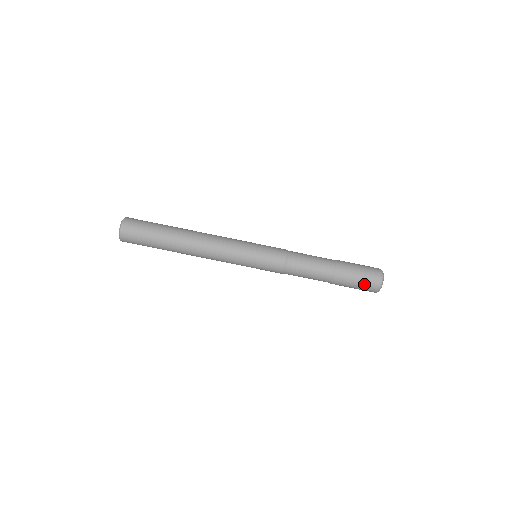
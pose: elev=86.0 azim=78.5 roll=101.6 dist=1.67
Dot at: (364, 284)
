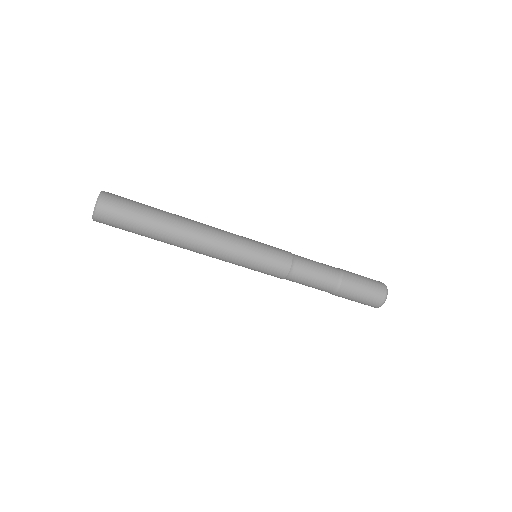
Dot at: (362, 303)
